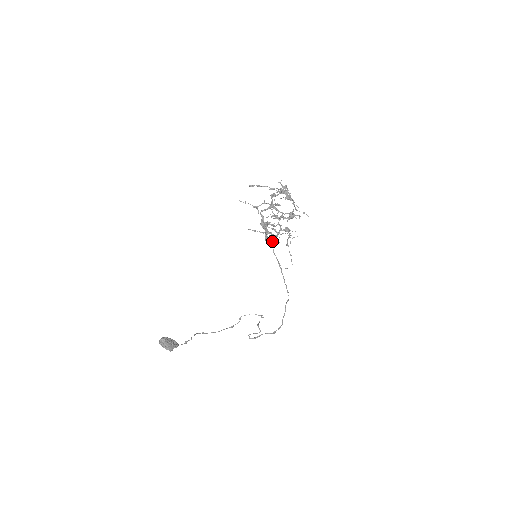
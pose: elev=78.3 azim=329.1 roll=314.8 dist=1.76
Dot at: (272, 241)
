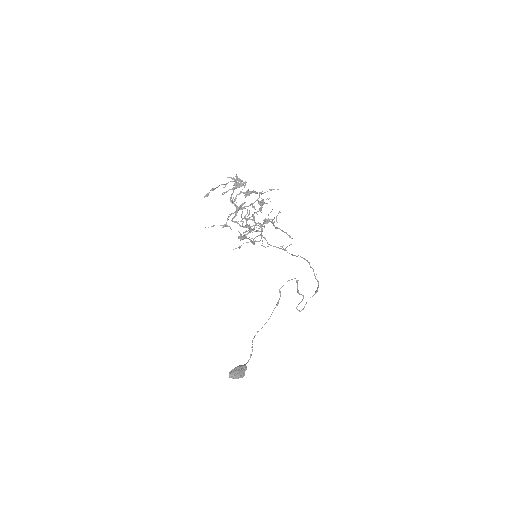
Dot at: occluded
